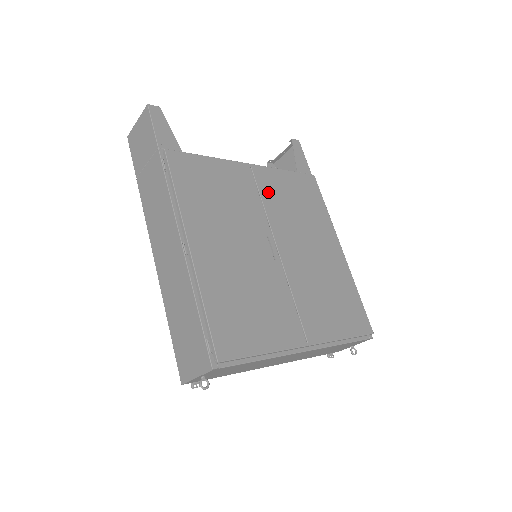
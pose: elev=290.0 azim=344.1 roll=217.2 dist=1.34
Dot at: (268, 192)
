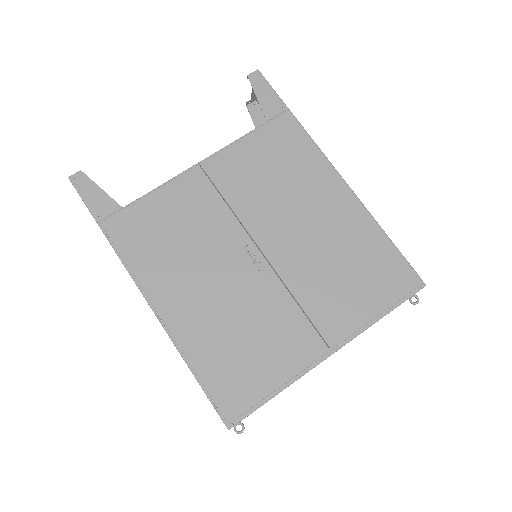
Dot at: (232, 185)
